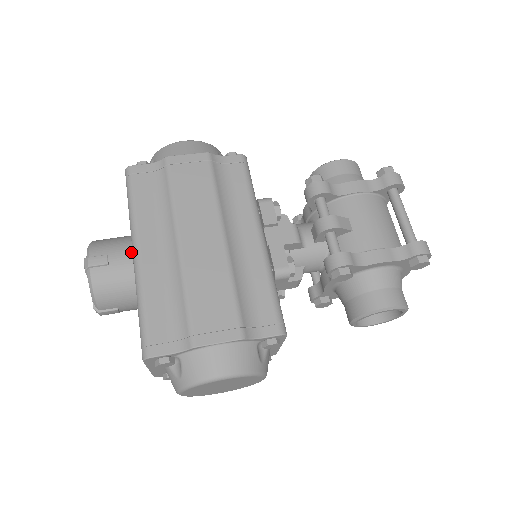
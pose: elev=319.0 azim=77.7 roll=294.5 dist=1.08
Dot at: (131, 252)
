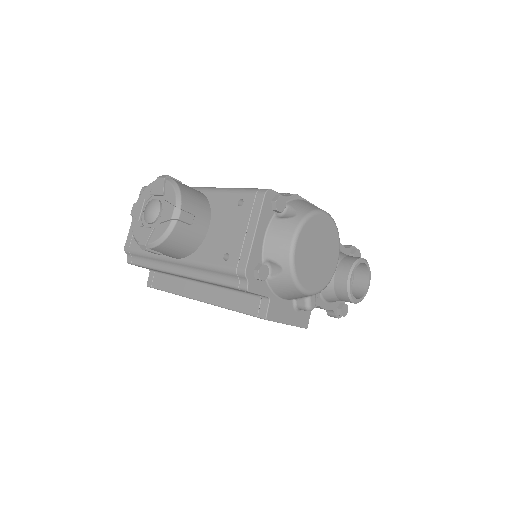
Dot at: occluded
